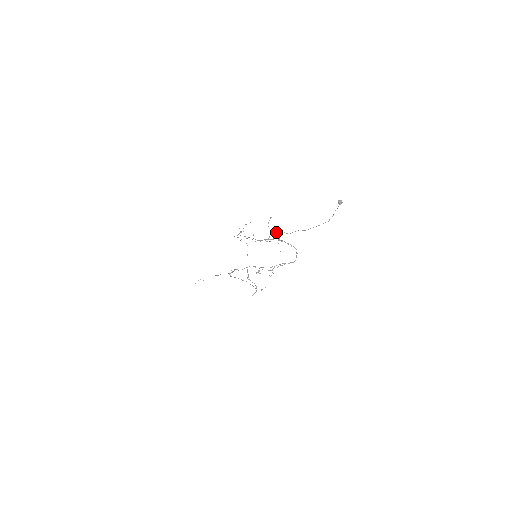
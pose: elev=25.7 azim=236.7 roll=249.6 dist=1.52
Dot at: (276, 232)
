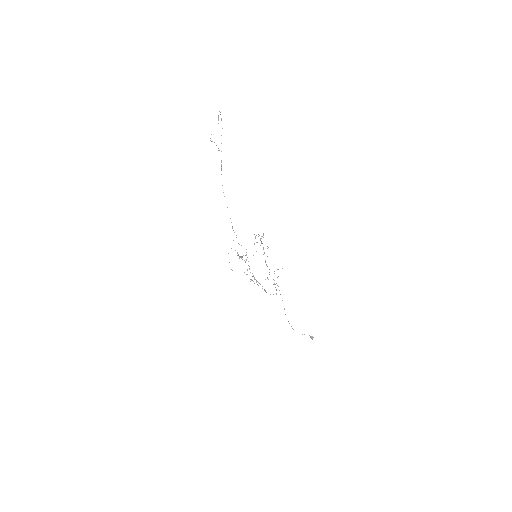
Dot at: occluded
